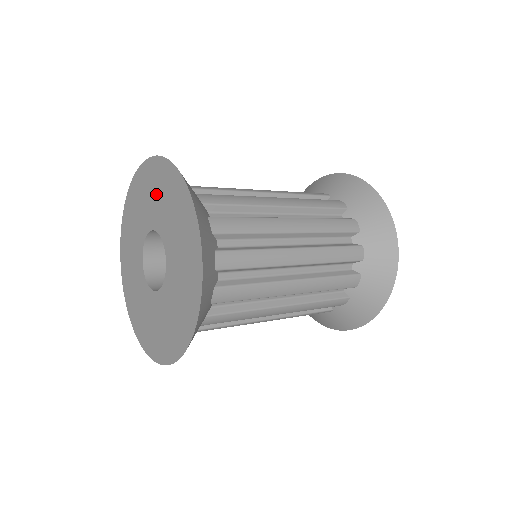
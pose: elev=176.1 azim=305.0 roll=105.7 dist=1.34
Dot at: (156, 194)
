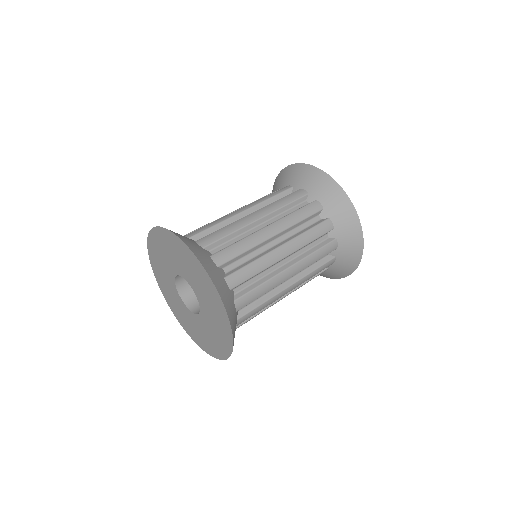
Dot at: (193, 273)
